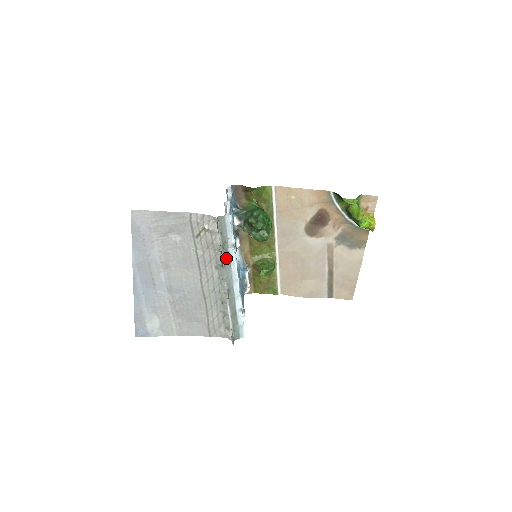
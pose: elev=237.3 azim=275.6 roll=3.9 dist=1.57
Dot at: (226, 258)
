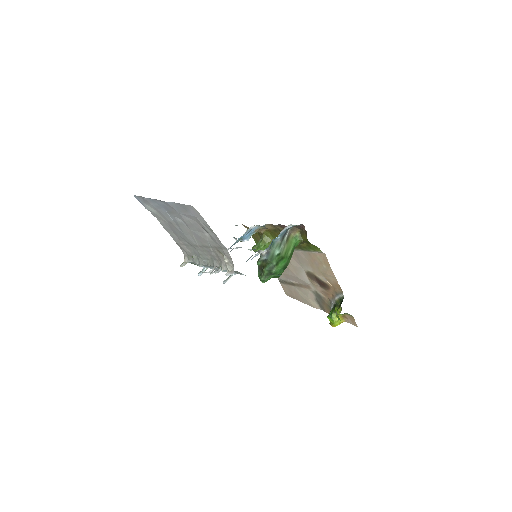
Dot at: occluded
